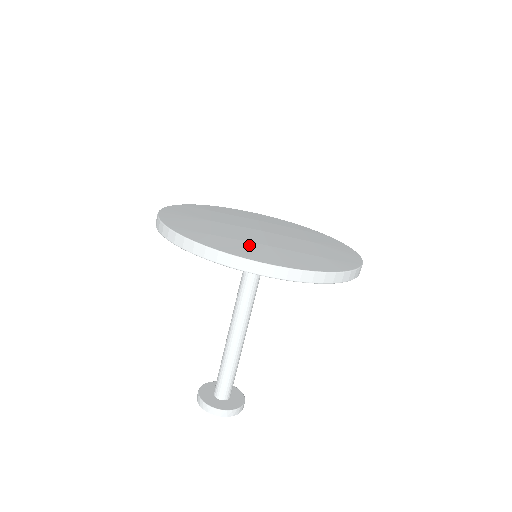
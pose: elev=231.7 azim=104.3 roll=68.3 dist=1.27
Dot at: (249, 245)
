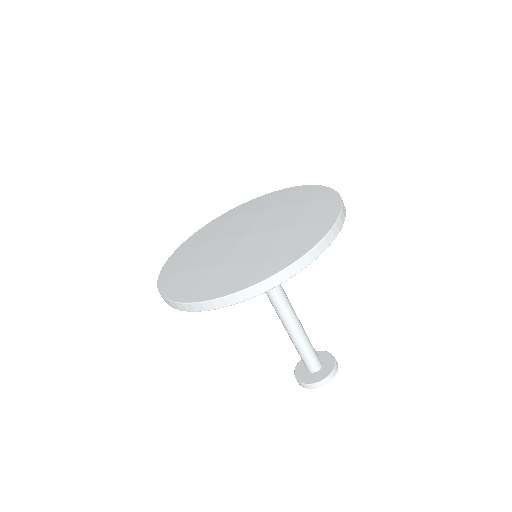
Dot at: (200, 275)
